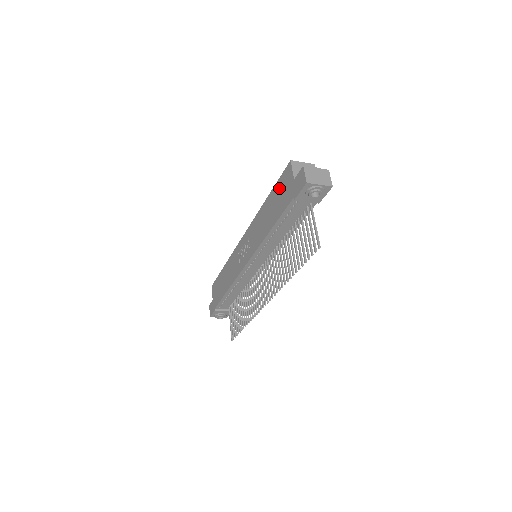
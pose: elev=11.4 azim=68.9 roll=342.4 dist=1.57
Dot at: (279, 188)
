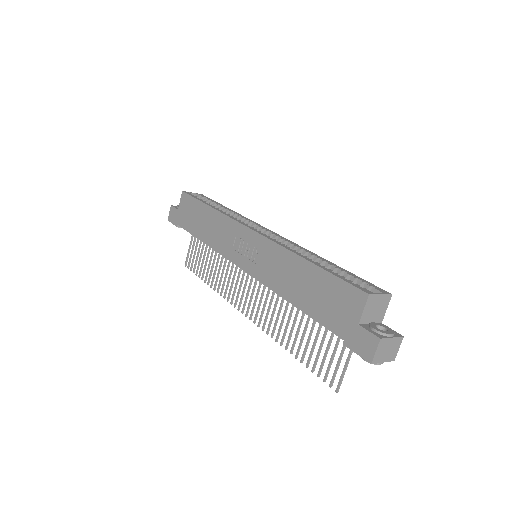
Dot at: (332, 289)
